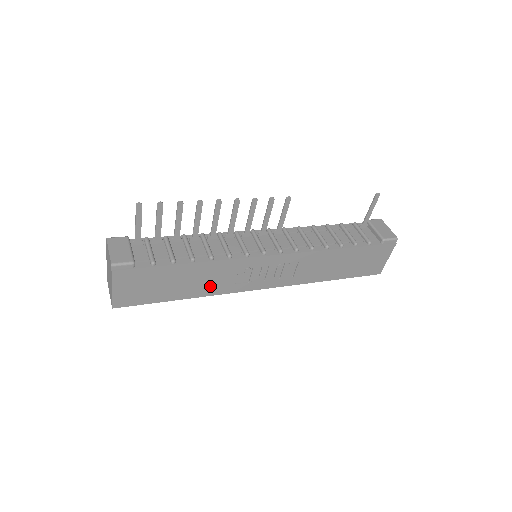
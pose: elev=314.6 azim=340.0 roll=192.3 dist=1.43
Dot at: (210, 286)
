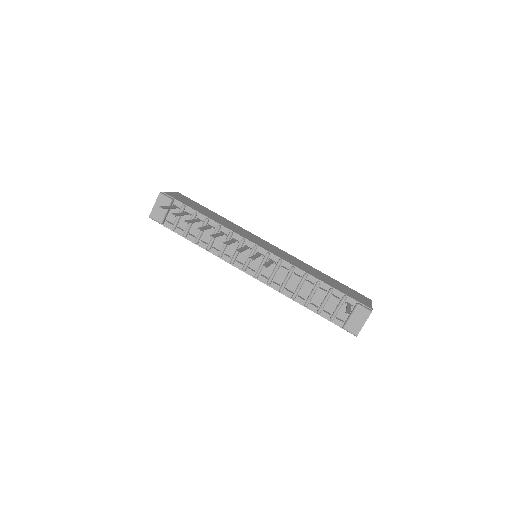
Dot at: occluded
